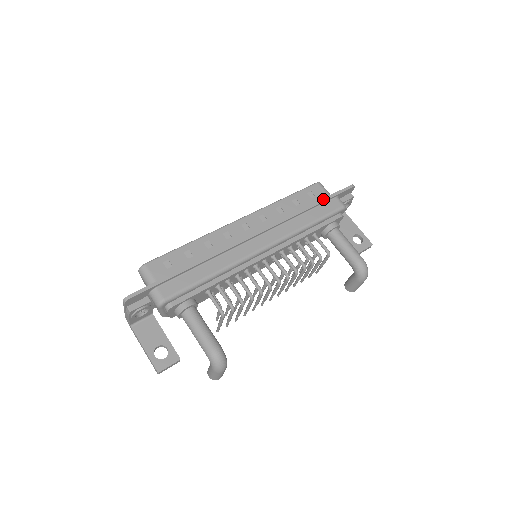
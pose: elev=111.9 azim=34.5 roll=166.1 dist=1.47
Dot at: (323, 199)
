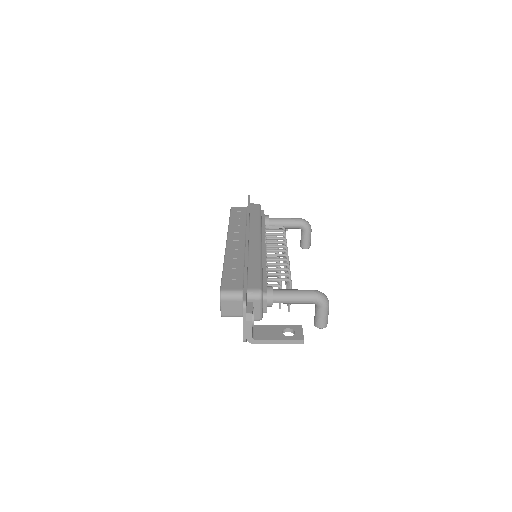
Dot at: (248, 207)
